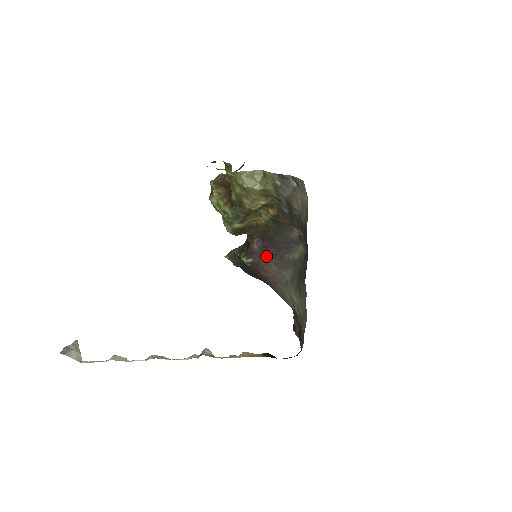
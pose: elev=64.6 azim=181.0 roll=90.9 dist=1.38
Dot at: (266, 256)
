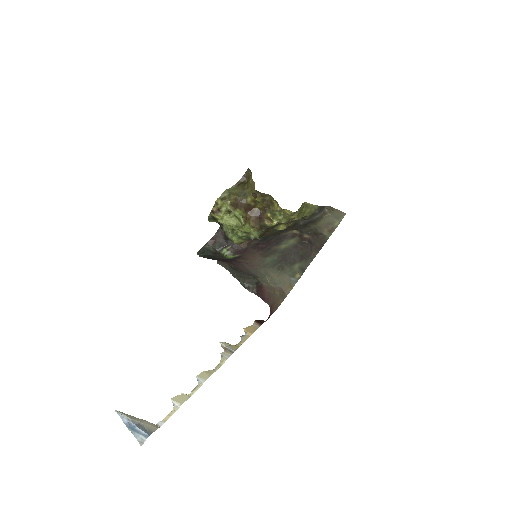
Dot at: (254, 250)
